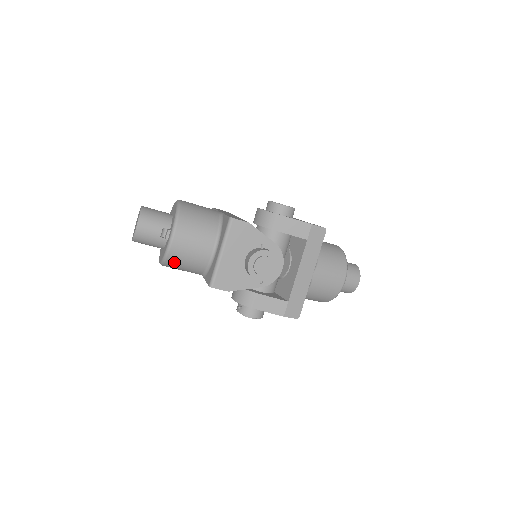
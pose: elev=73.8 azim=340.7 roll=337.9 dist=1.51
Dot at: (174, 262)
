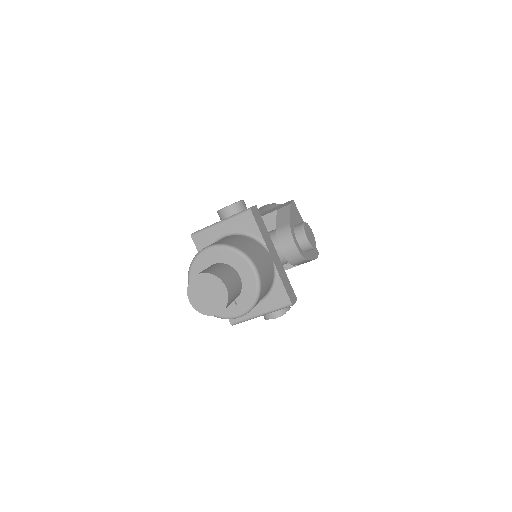
Dot at: occluded
